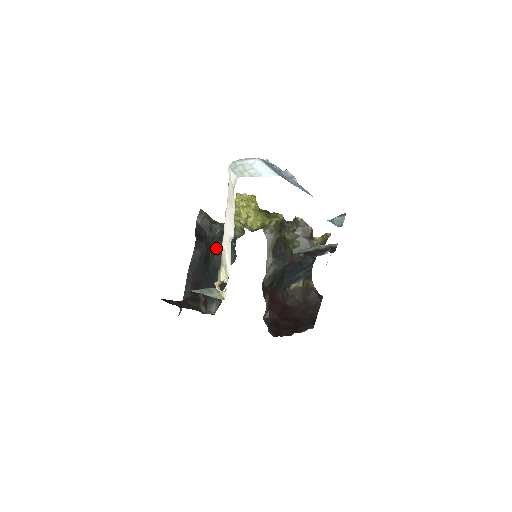
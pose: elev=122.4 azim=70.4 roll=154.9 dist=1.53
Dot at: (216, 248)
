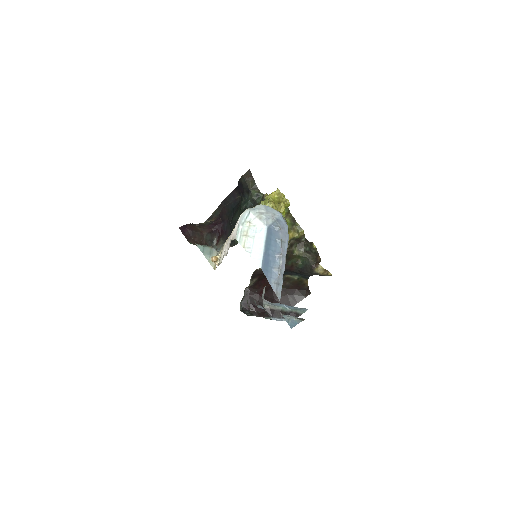
Dot at: occluded
